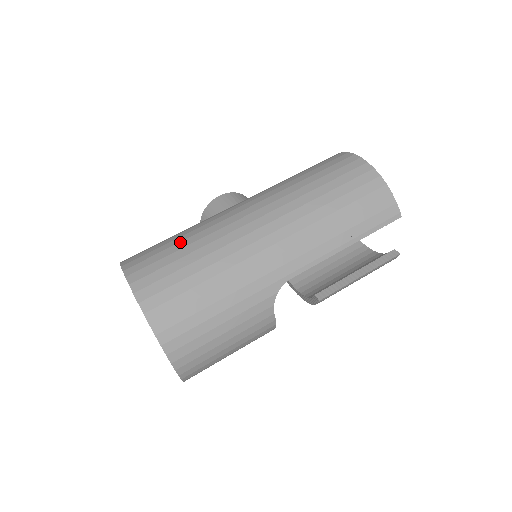
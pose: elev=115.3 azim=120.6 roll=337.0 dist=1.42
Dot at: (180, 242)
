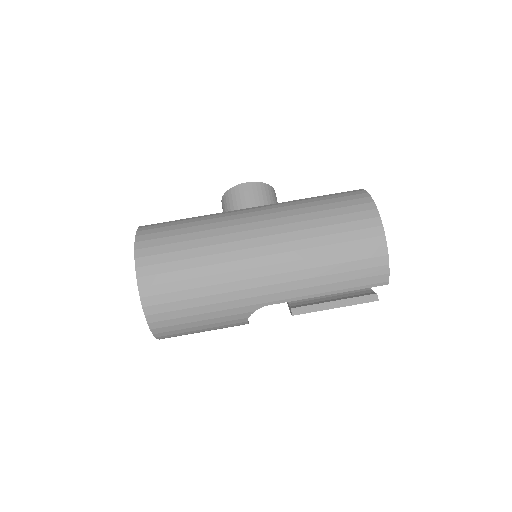
Dot at: (189, 241)
